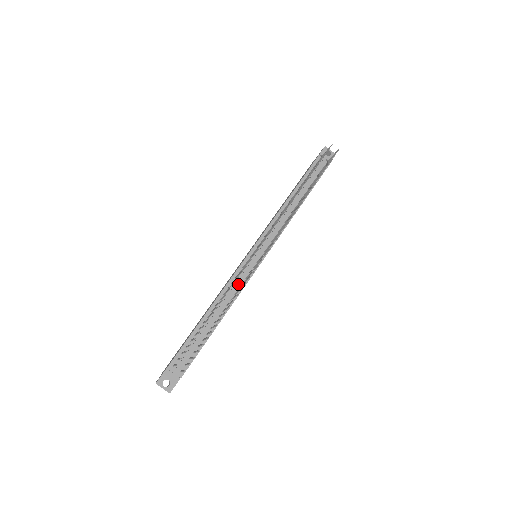
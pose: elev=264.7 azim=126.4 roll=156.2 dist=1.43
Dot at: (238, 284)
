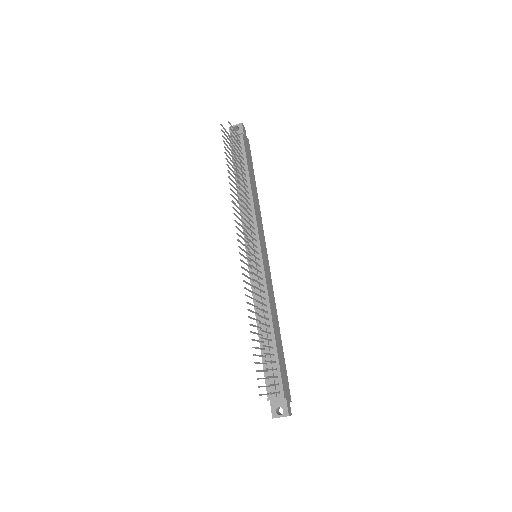
Dot at: occluded
